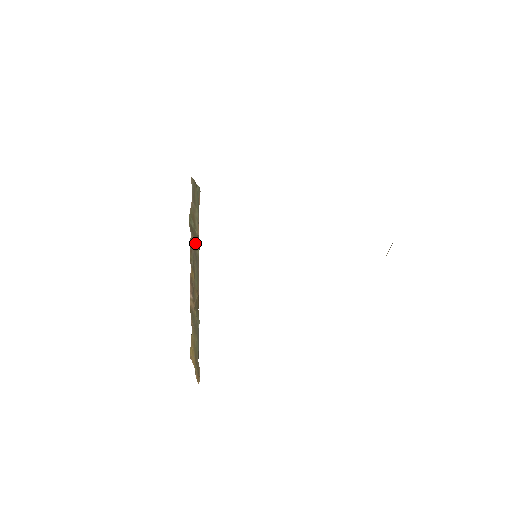
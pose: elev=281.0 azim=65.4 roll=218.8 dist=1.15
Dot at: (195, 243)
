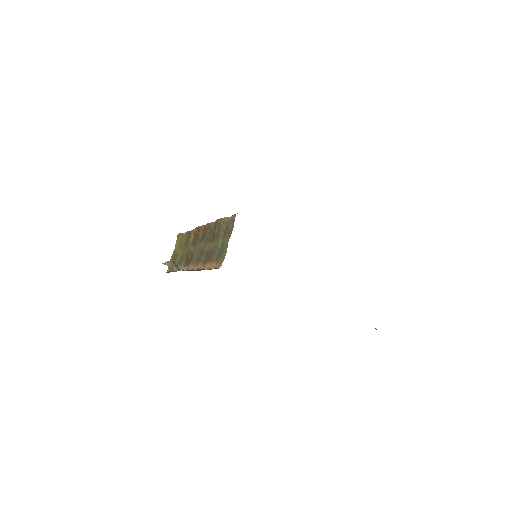
Dot at: (212, 235)
